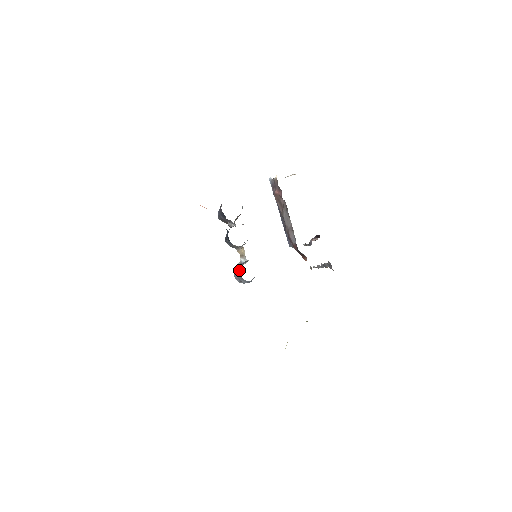
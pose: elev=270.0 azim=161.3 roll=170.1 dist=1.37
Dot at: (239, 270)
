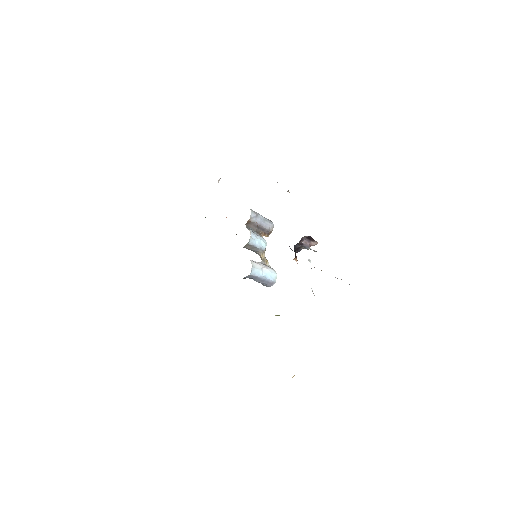
Dot at: occluded
